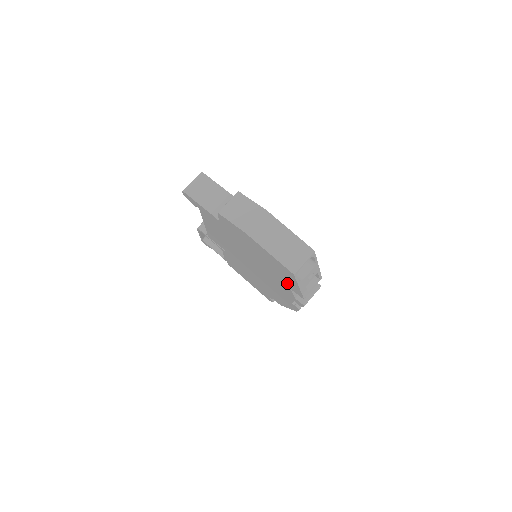
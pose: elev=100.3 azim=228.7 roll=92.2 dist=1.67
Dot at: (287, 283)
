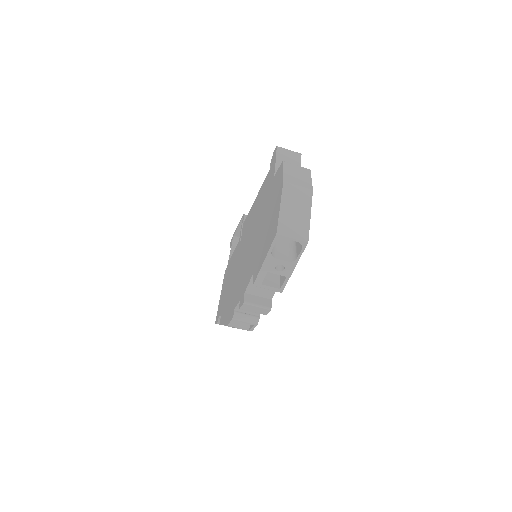
Dot at: (258, 261)
